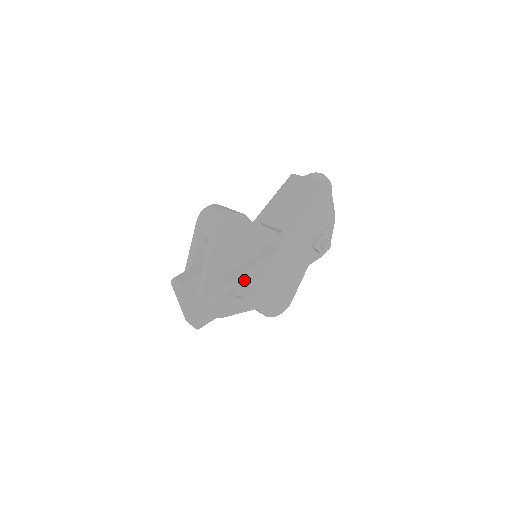
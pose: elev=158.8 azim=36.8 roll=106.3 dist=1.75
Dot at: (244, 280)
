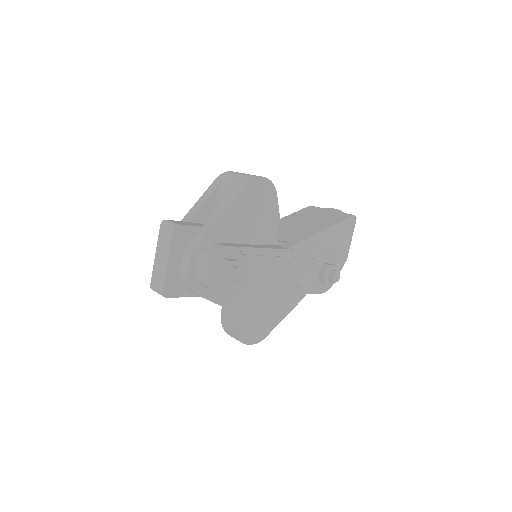
Dot at: (248, 258)
